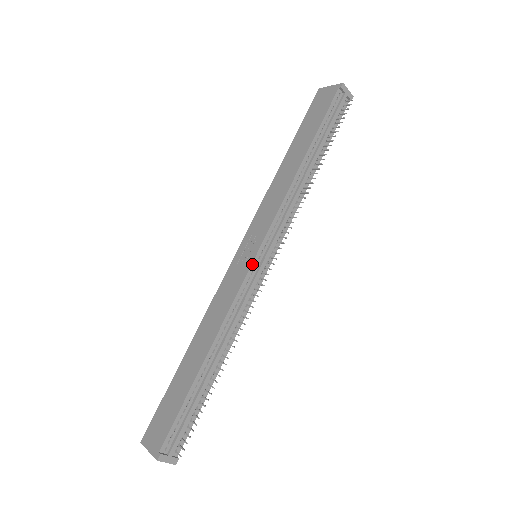
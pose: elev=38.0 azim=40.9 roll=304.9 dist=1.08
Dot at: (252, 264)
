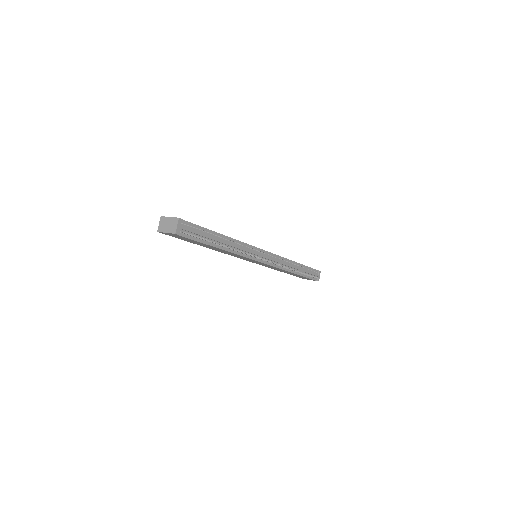
Dot at: (260, 249)
